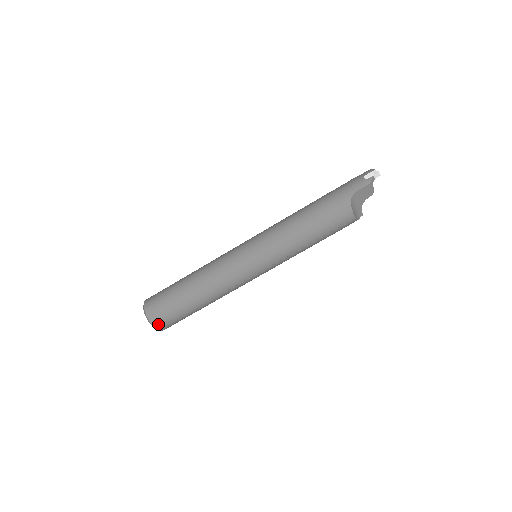
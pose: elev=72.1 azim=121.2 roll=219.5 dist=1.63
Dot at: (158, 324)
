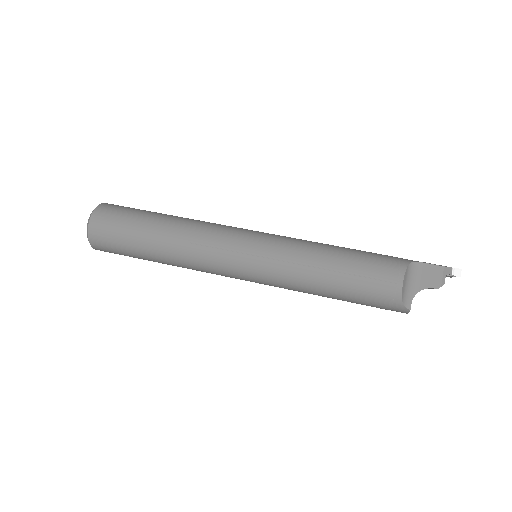
Dot at: (98, 215)
